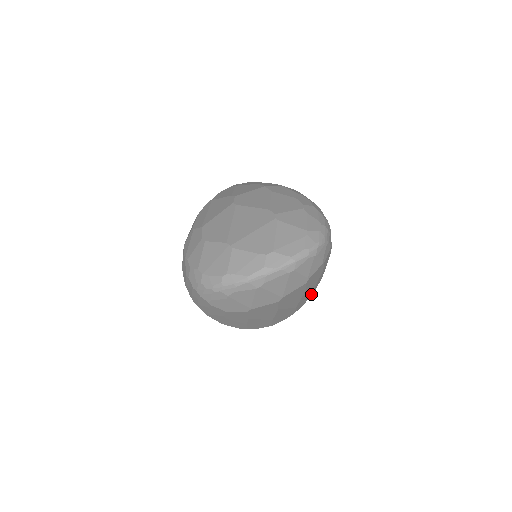
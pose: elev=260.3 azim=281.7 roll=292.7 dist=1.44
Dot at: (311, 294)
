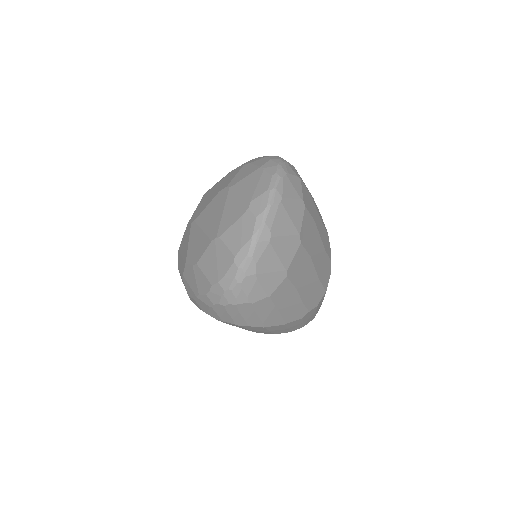
Dot at: (325, 232)
